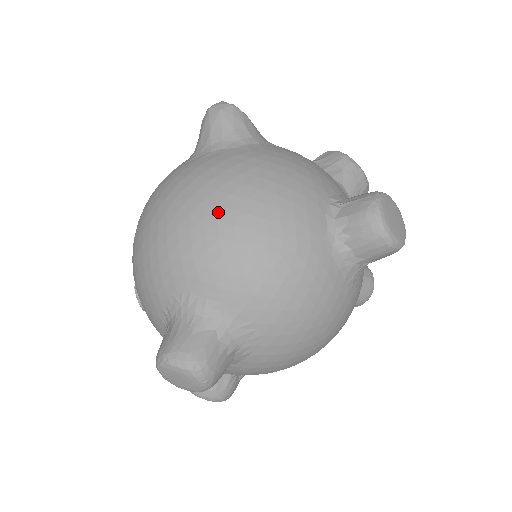
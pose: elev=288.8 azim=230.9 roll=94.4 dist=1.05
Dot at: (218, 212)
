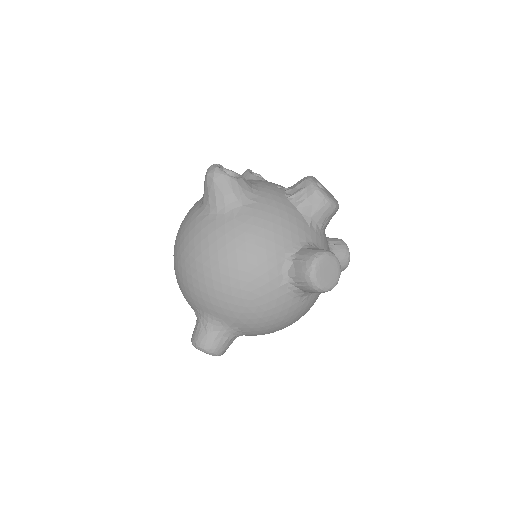
Dot at: (212, 274)
